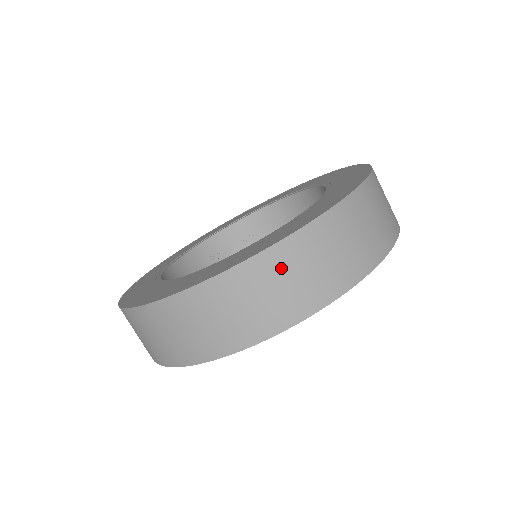
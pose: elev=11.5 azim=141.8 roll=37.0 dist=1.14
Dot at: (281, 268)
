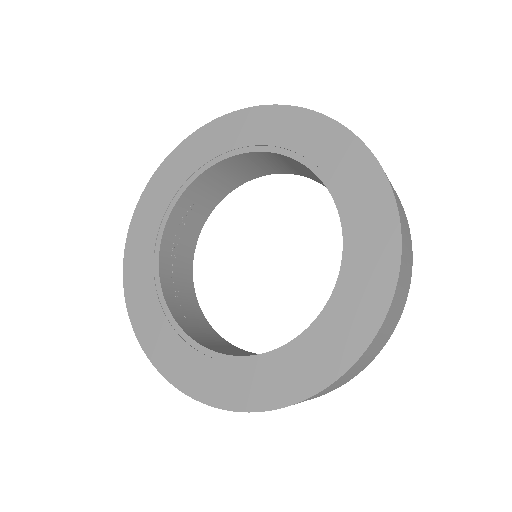
Dot at: (386, 326)
